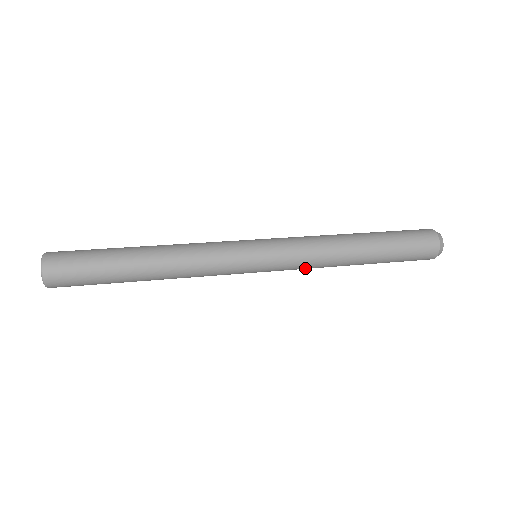
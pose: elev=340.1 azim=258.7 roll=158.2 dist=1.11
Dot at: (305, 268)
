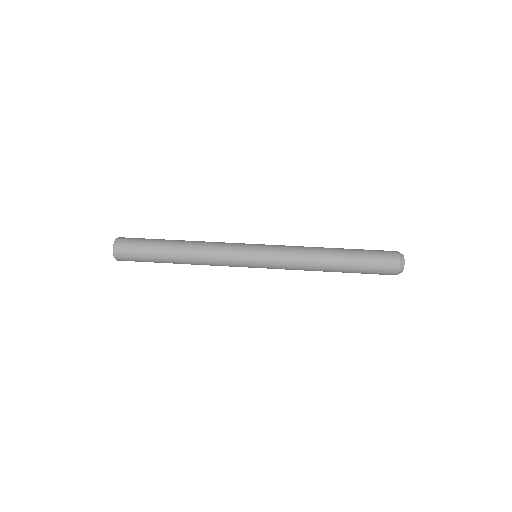
Dot at: (291, 266)
